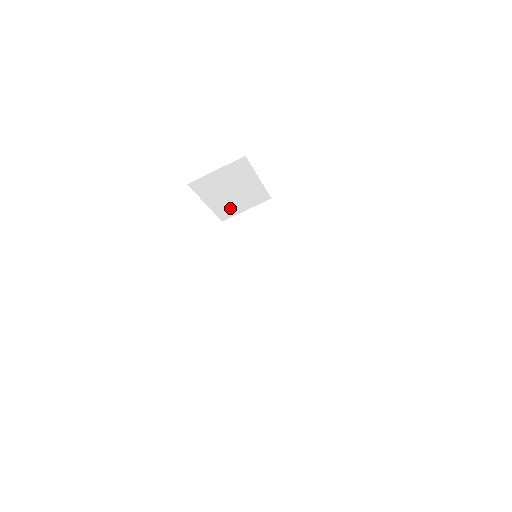
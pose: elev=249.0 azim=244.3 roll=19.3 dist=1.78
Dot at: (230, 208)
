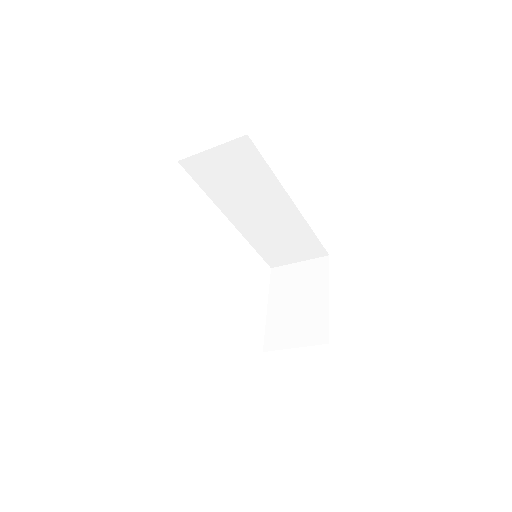
Dot at: occluded
